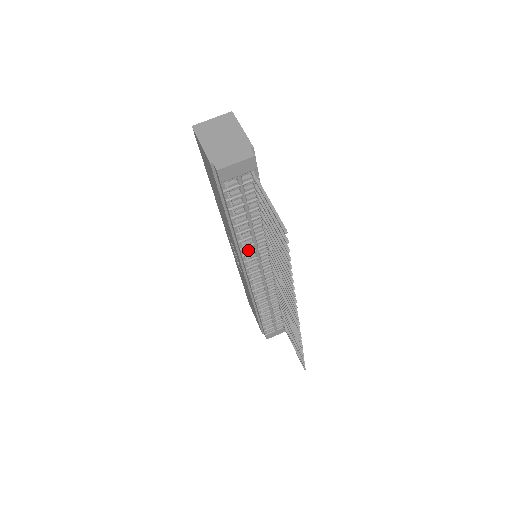
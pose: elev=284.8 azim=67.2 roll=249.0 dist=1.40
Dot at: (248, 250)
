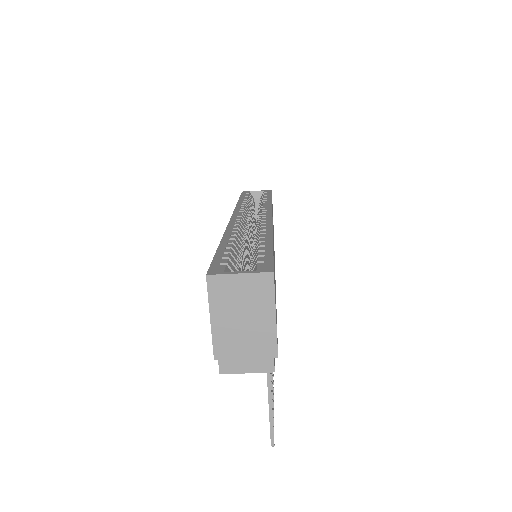
Dot at: occluded
